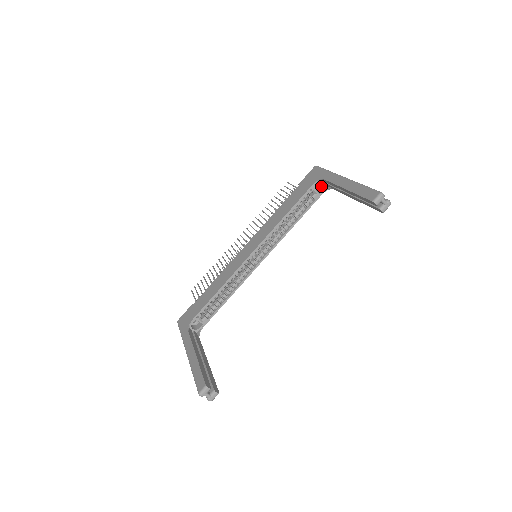
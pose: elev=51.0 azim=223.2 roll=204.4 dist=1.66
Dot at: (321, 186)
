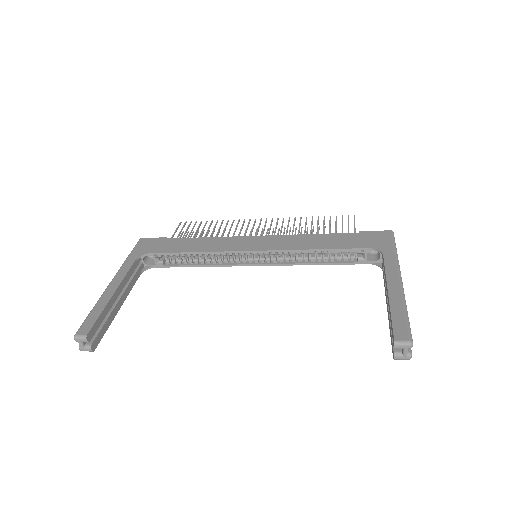
Dot at: (376, 255)
